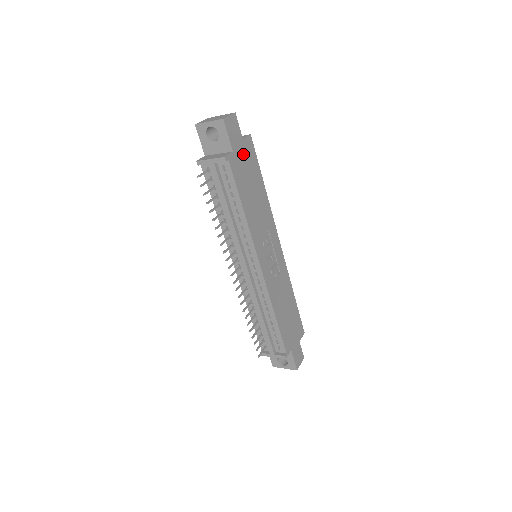
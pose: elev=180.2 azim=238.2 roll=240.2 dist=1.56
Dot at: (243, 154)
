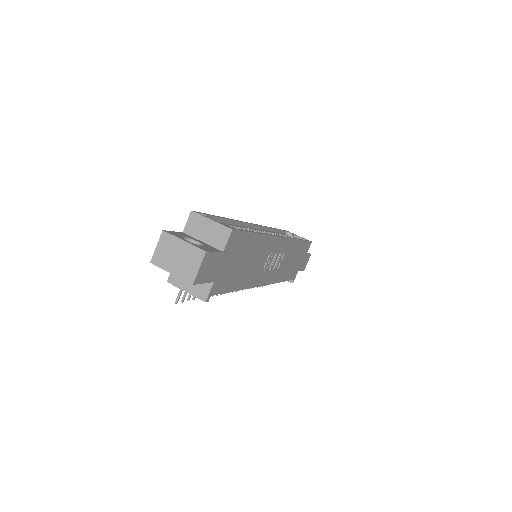
Dot at: (227, 260)
